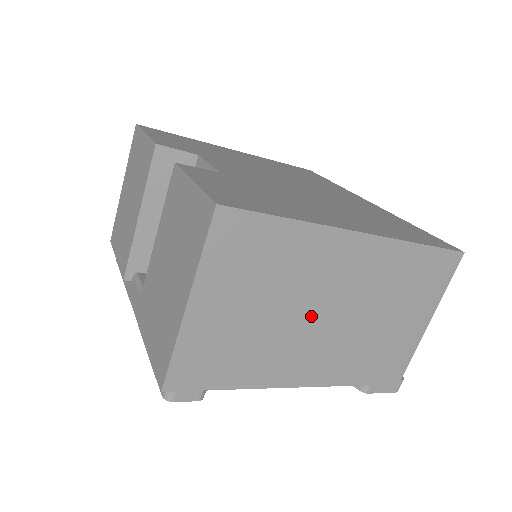
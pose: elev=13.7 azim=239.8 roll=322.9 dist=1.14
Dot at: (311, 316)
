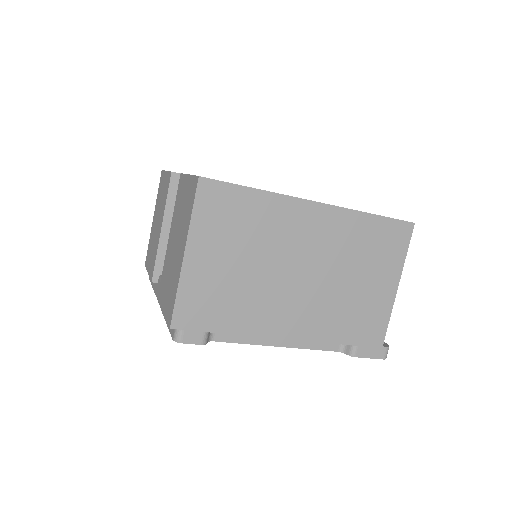
Dot at: (286, 272)
